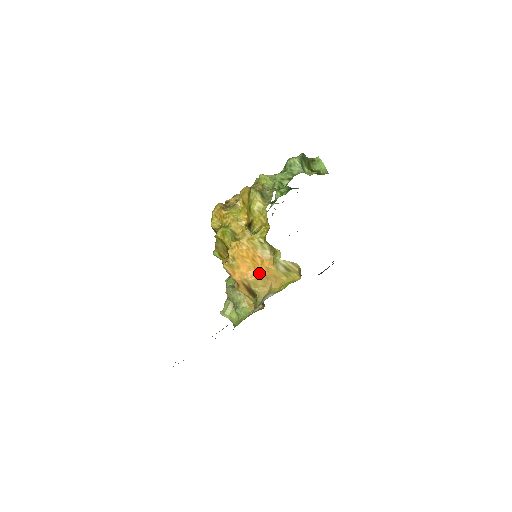
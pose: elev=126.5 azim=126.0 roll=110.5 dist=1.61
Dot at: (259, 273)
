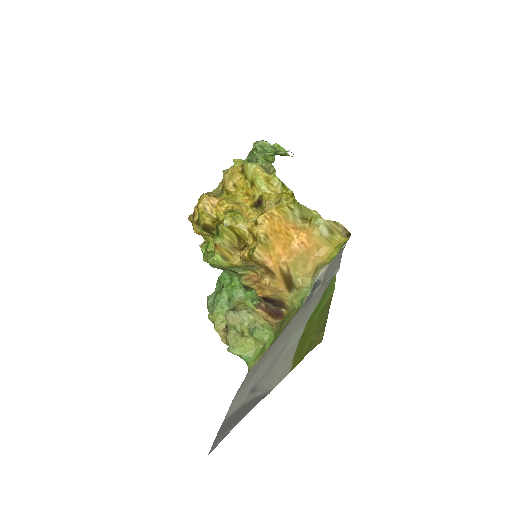
Dot at: (297, 249)
